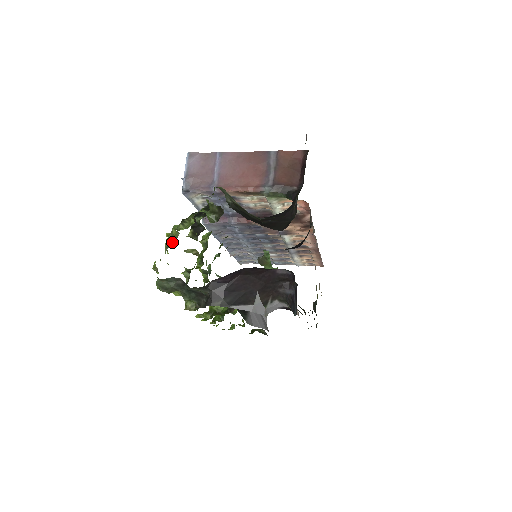
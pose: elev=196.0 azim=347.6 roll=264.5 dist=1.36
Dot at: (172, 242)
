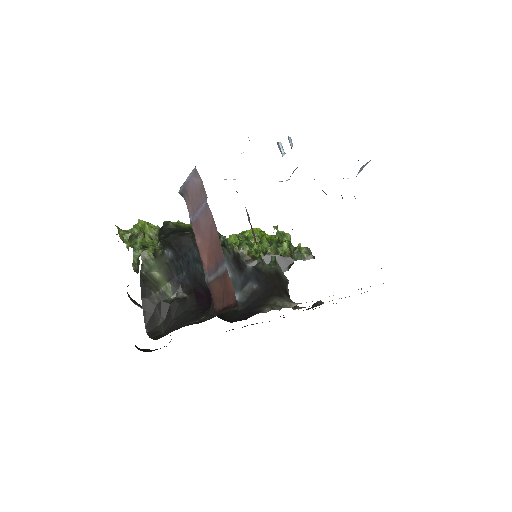
Dot at: occluded
